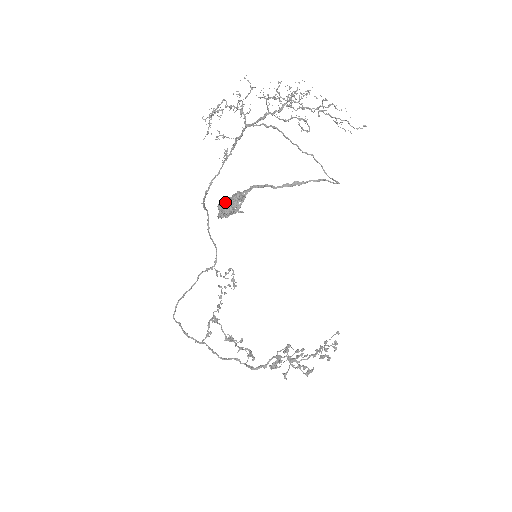
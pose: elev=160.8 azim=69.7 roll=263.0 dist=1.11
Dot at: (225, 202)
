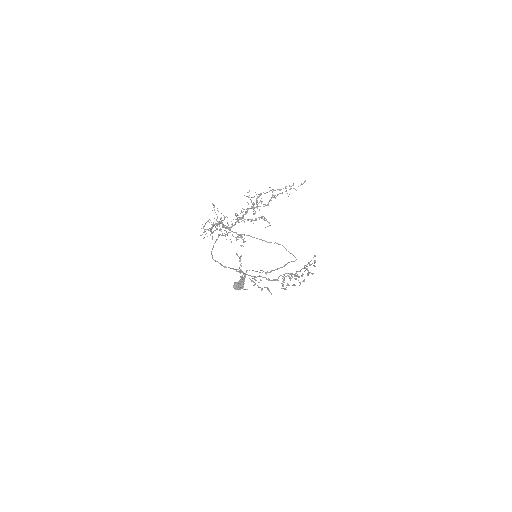
Dot at: (236, 285)
